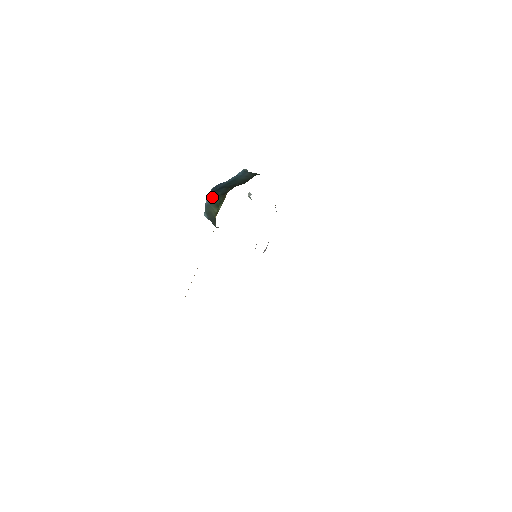
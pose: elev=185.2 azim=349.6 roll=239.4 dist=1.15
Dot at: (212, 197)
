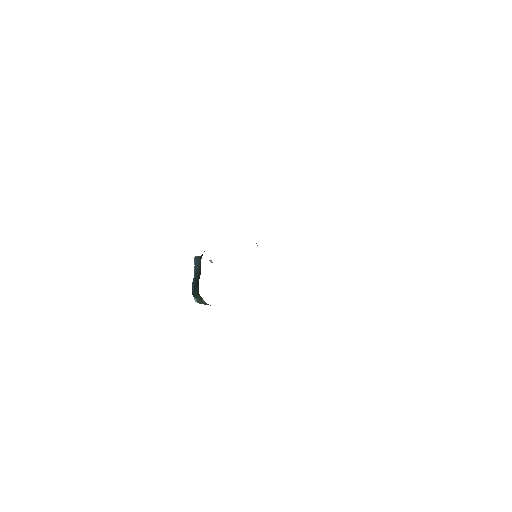
Dot at: (196, 298)
